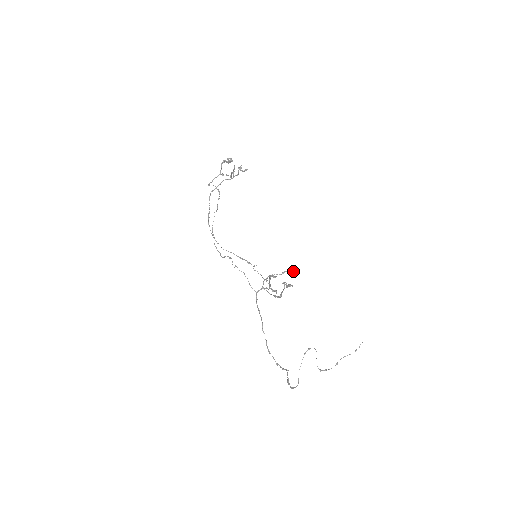
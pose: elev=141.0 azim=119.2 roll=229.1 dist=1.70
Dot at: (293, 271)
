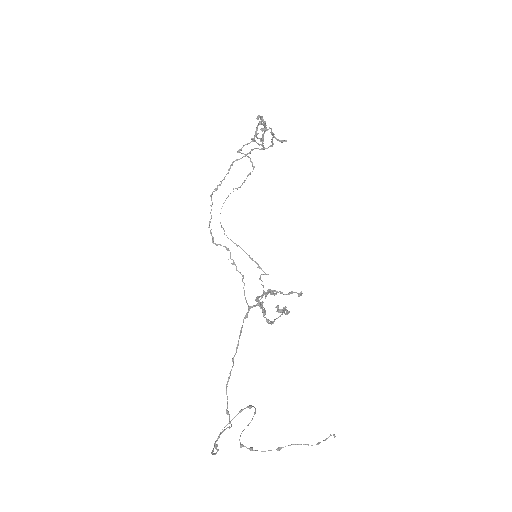
Dot at: (300, 294)
